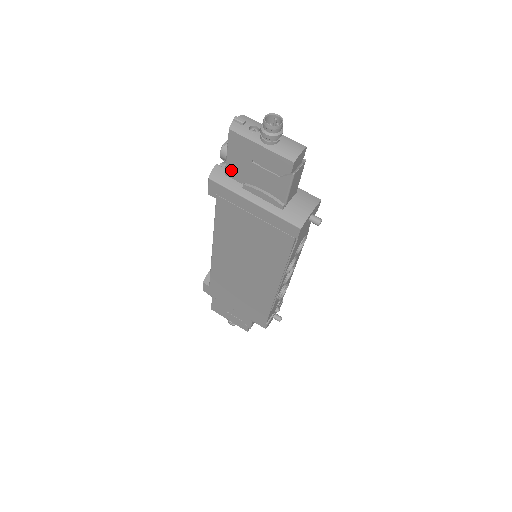
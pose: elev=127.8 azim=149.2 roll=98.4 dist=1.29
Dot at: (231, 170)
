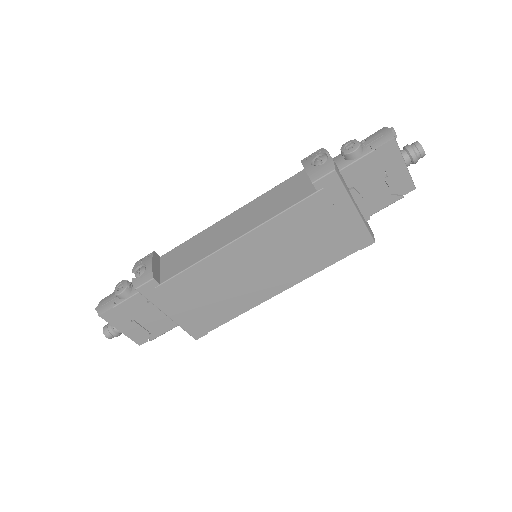
Dot at: (351, 170)
